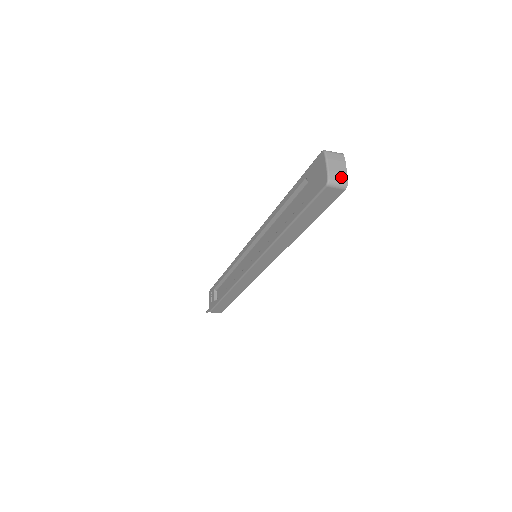
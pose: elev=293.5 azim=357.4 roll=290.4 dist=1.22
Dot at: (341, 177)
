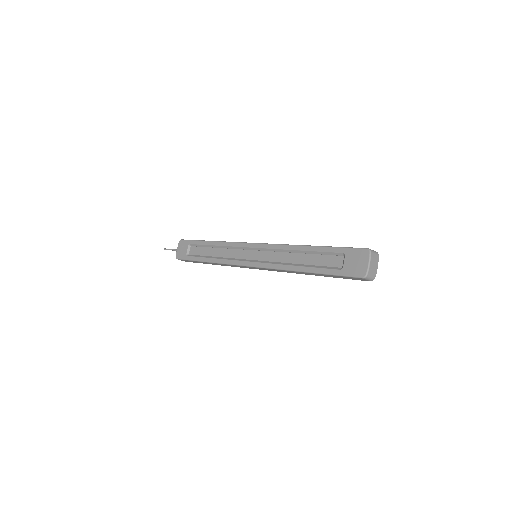
Dot at: (373, 274)
